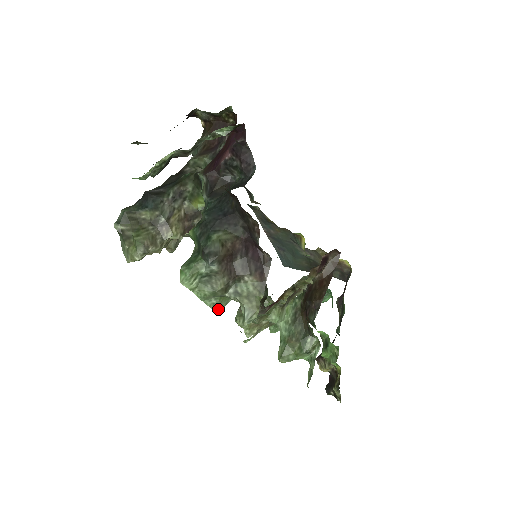
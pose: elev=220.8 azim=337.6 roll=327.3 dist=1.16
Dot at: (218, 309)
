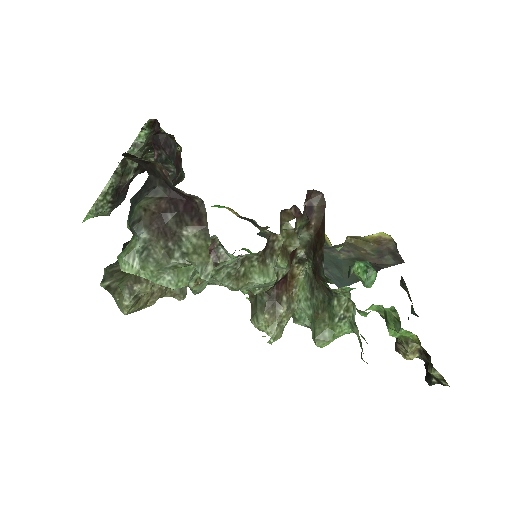
Dot at: (180, 287)
